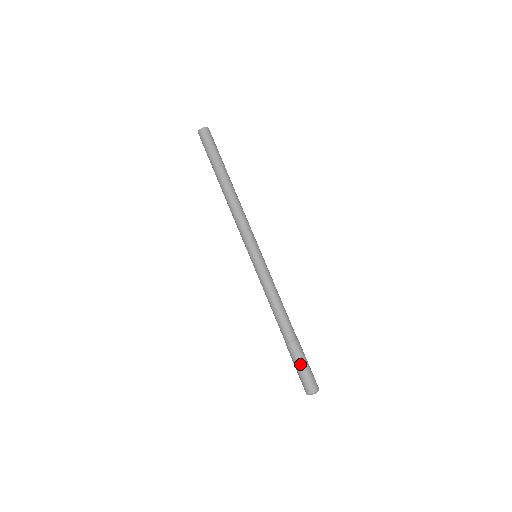
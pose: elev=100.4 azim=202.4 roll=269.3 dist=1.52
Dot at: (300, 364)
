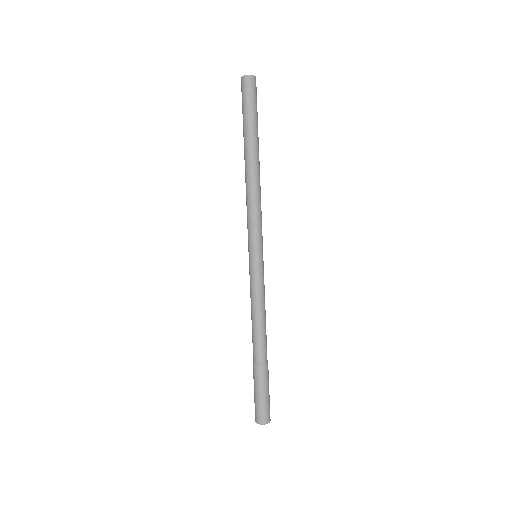
Dot at: (256, 390)
